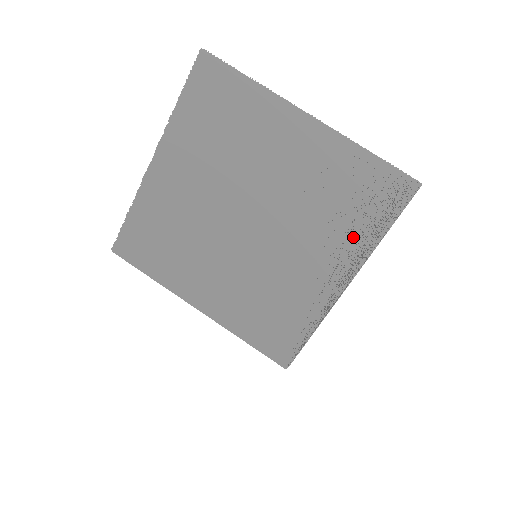
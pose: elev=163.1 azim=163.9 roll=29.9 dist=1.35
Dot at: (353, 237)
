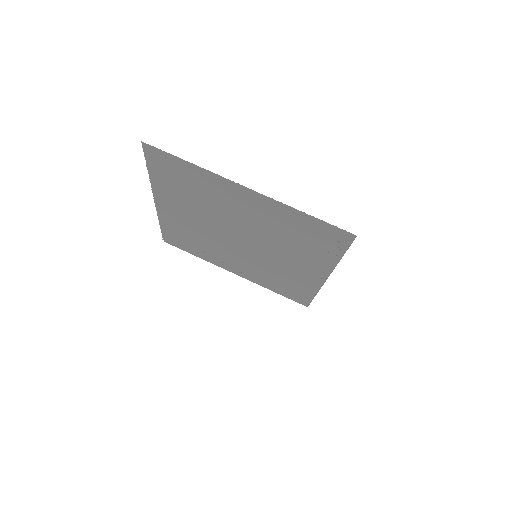
Dot at: (318, 256)
